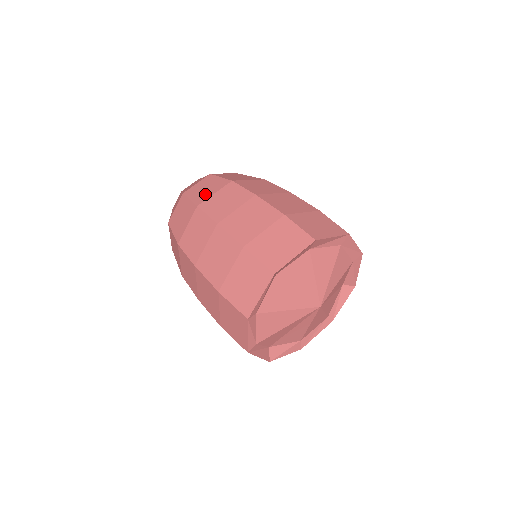
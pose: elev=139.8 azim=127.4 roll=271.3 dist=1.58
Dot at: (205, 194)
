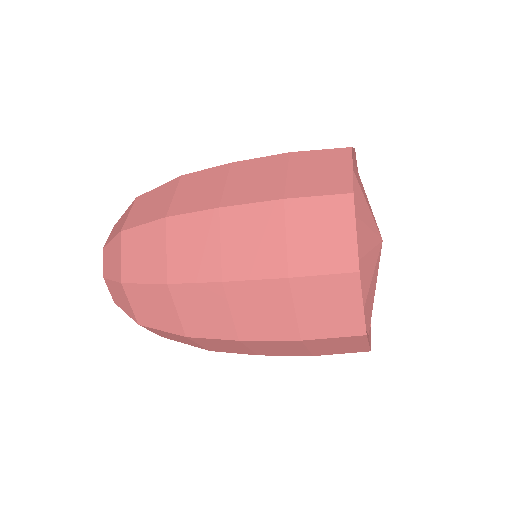
Dot at: (155, 262)
